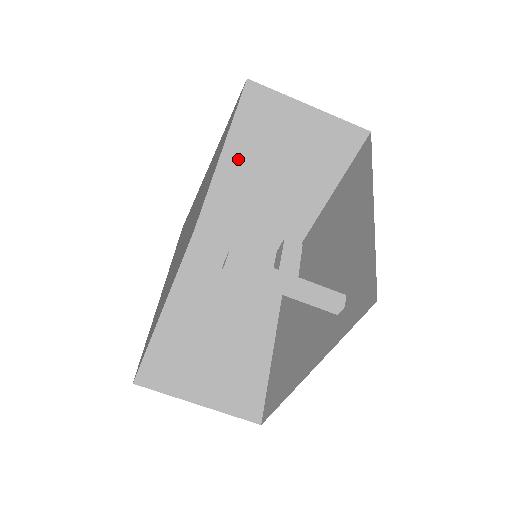
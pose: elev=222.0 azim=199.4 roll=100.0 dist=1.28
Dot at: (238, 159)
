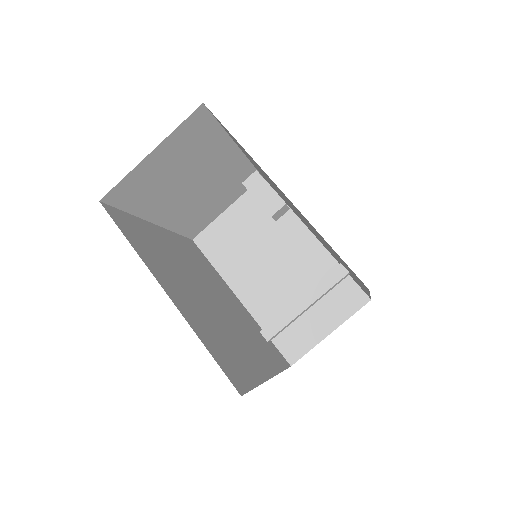
Dot at: (159, 209)
